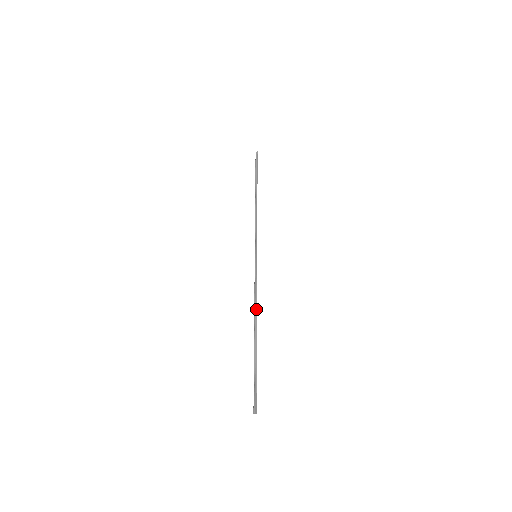
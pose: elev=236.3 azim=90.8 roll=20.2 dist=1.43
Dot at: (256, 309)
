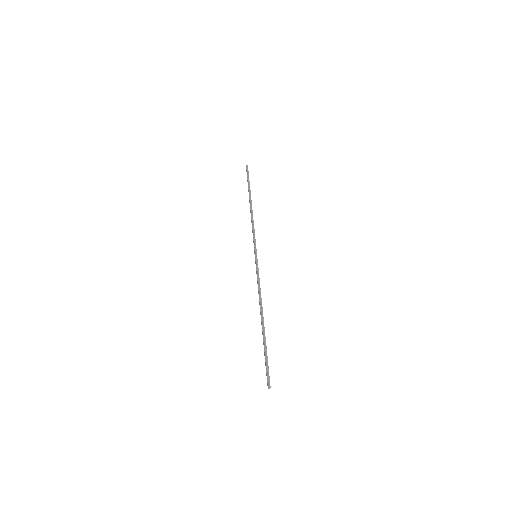
Dot at: (261, 301)
